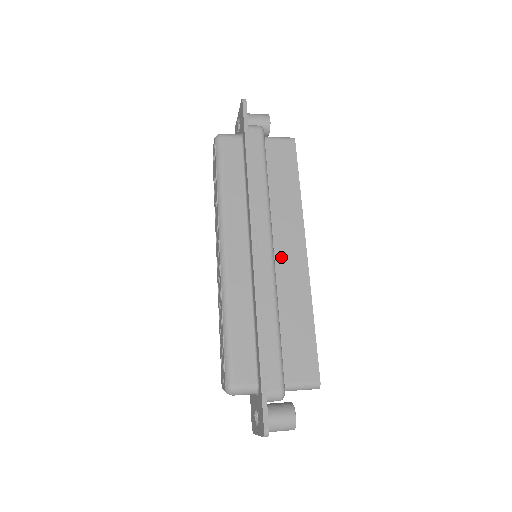
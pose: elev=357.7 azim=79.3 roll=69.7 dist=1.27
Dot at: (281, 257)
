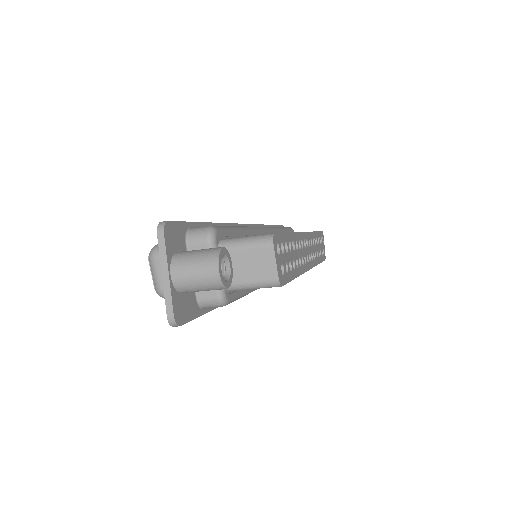
Dot at: occluded
